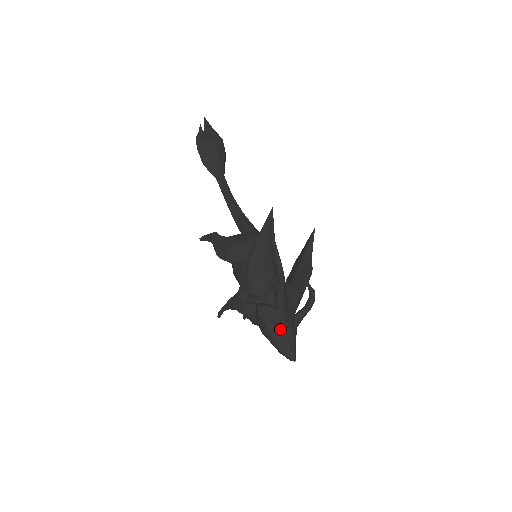
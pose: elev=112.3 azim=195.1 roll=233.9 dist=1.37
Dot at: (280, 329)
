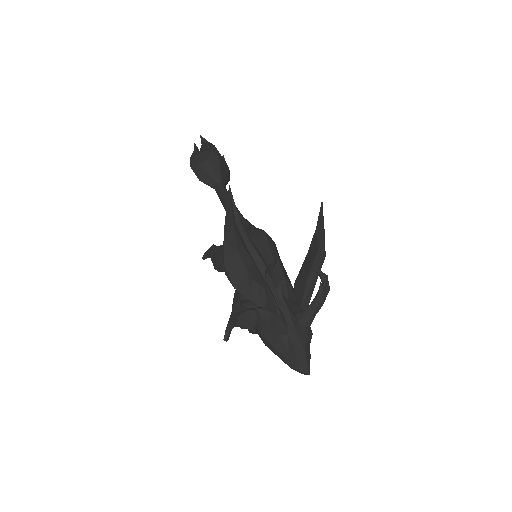
Dot at: (278, 334)
